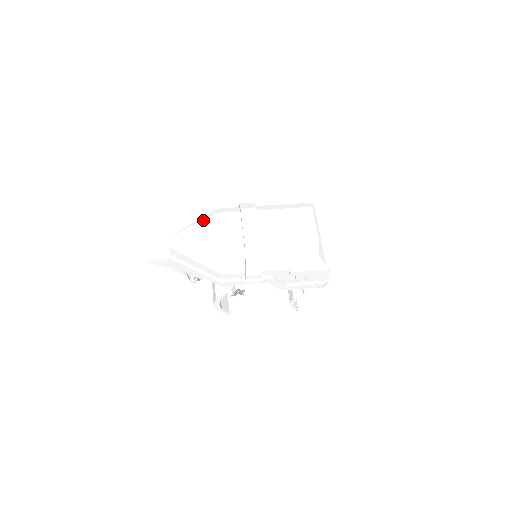
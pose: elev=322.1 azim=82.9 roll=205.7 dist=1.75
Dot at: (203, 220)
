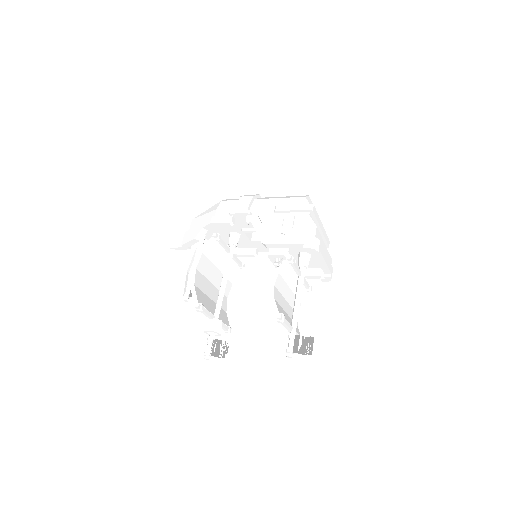
Dot at: occluded
